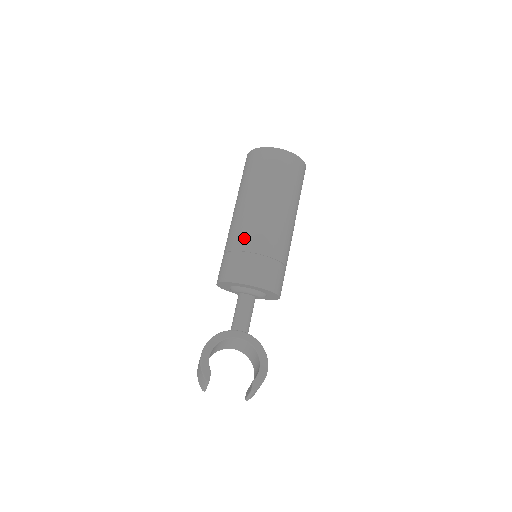
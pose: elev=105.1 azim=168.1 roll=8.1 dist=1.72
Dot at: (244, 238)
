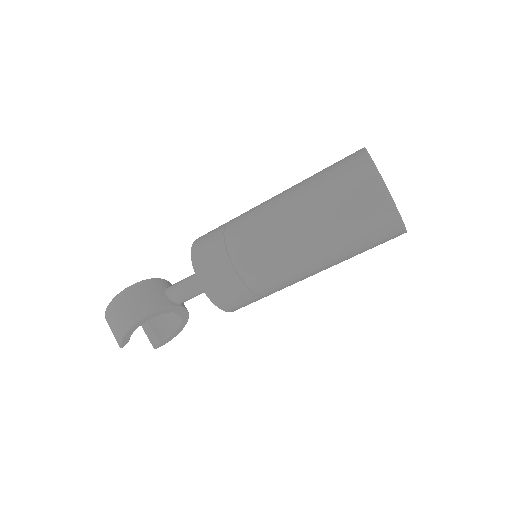
Dot at: (264, 280)
